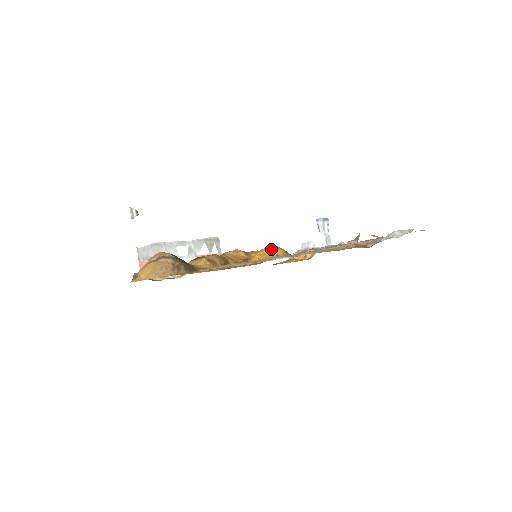
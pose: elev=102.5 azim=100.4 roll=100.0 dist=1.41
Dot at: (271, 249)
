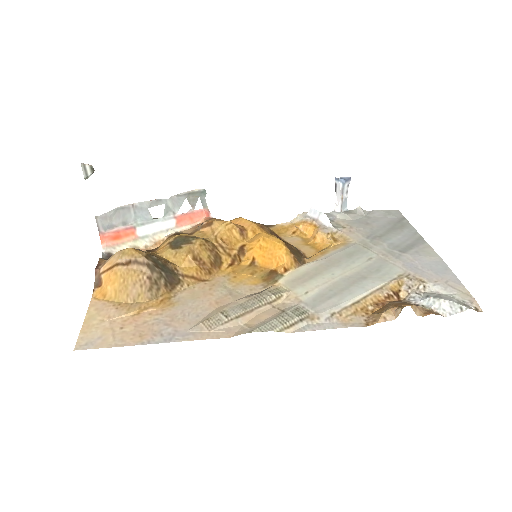
Dot at: (276, 247)
